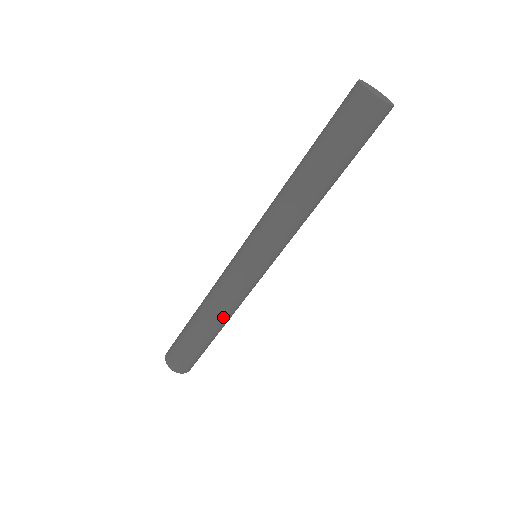
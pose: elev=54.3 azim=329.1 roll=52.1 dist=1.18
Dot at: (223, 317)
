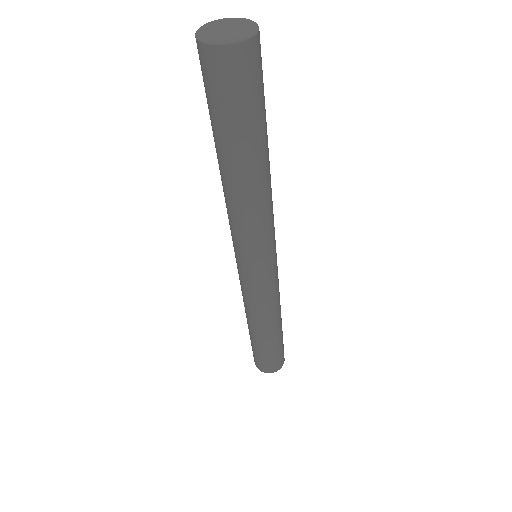
Dot at: (279, 312)
